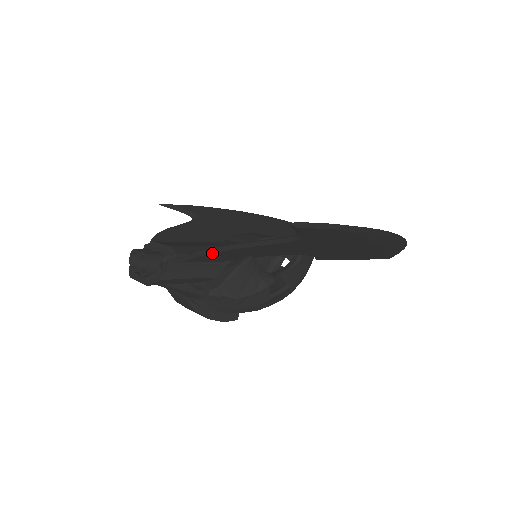
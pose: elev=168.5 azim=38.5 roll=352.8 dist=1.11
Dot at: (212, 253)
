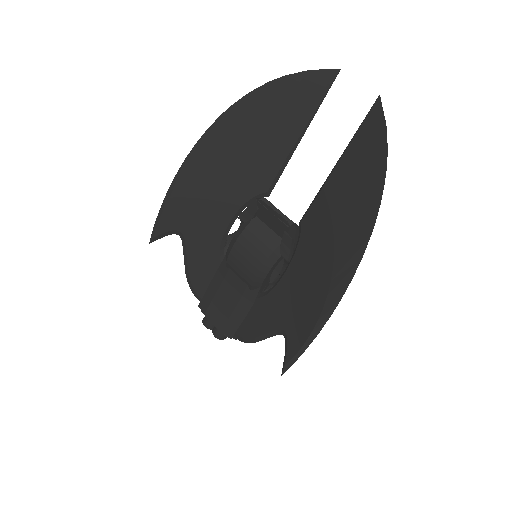
Dot at: occluded
